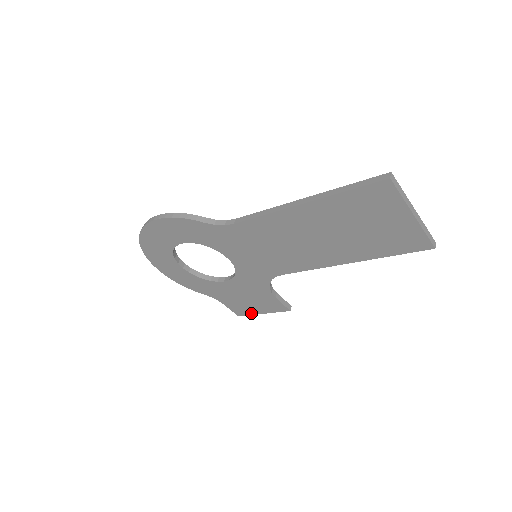
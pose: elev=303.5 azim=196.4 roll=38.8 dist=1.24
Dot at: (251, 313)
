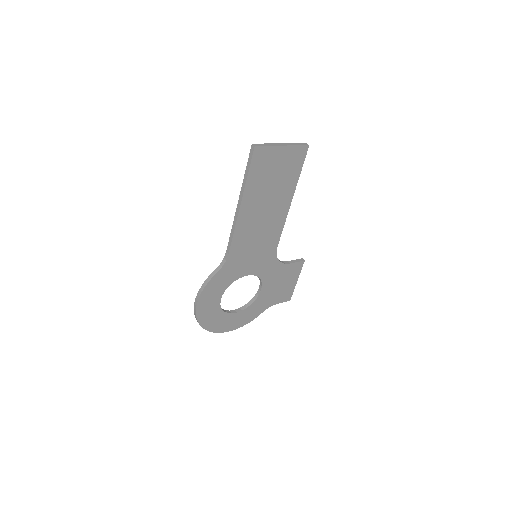
Dot at: (292, 289)
